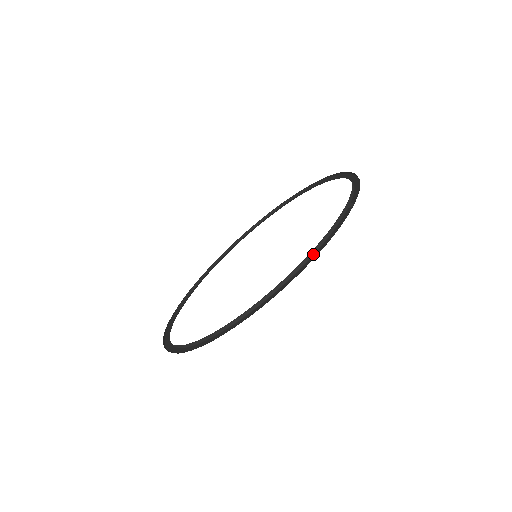
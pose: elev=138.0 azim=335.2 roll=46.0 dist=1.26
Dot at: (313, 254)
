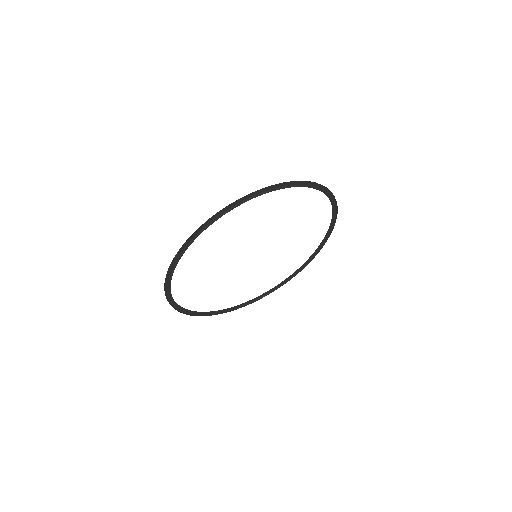
Dot at: occluded
